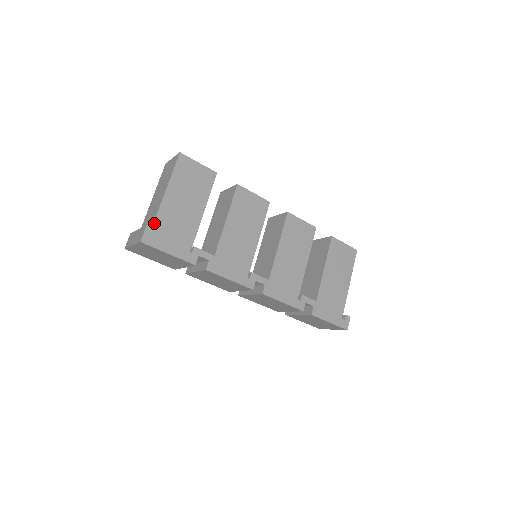
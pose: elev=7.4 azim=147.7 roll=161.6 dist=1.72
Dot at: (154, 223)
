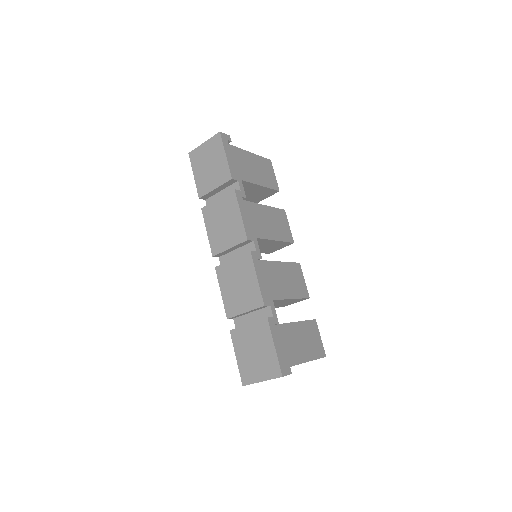
Dot at: (231, 145)
